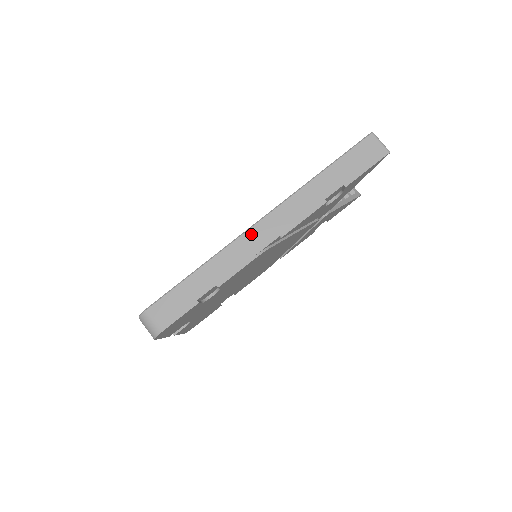
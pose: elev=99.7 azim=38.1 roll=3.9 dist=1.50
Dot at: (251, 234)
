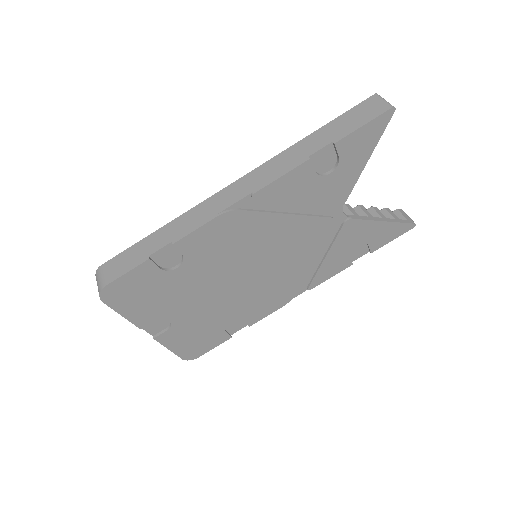
Dot at: (222, 194)
